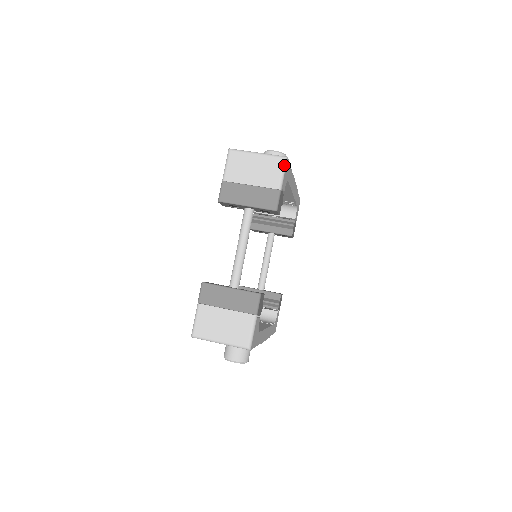
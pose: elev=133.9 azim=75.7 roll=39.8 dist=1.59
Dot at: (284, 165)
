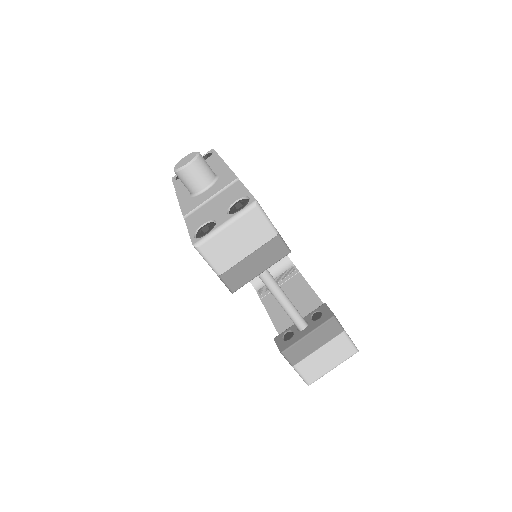
Dot at: (261, 211)
